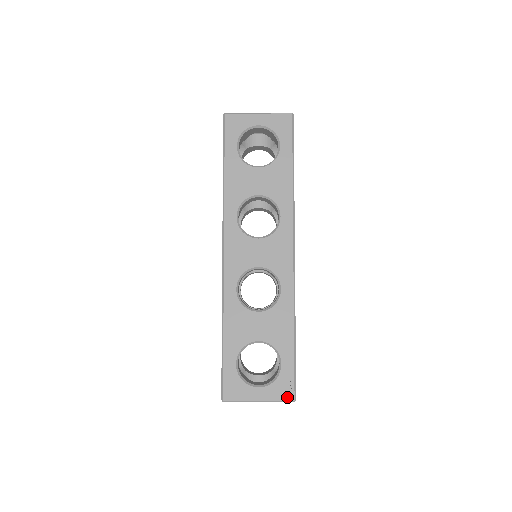
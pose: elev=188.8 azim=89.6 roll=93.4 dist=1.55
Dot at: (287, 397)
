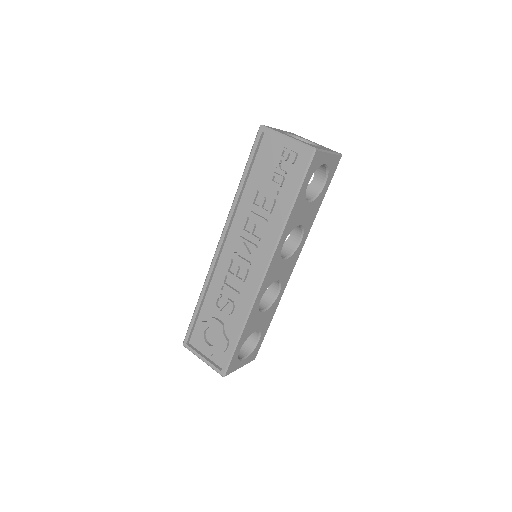
Dot at: (253, 359)
